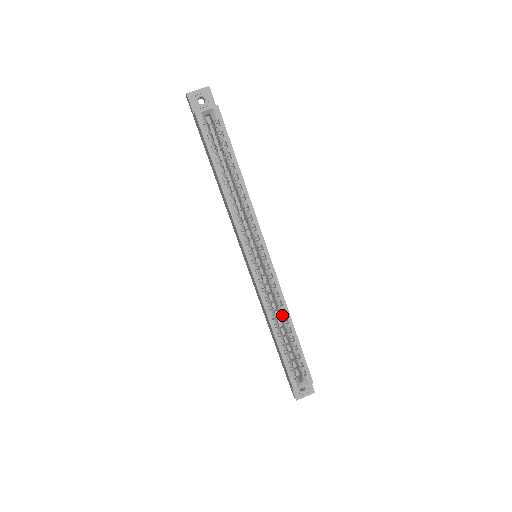
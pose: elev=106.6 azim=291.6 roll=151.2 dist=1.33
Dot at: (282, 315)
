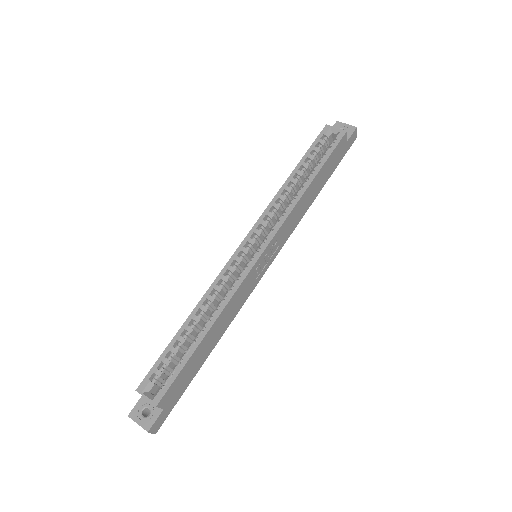
Dot at: (213, 311)
